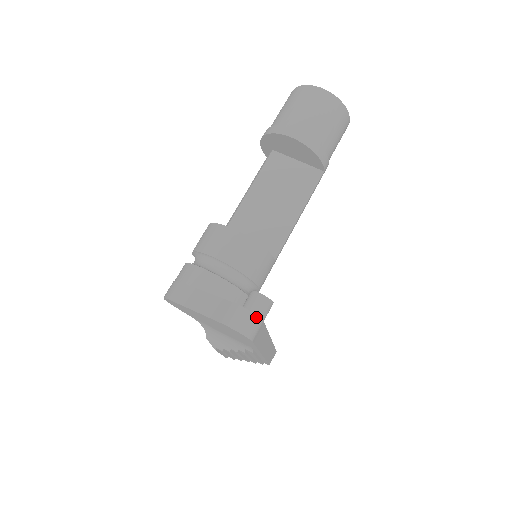
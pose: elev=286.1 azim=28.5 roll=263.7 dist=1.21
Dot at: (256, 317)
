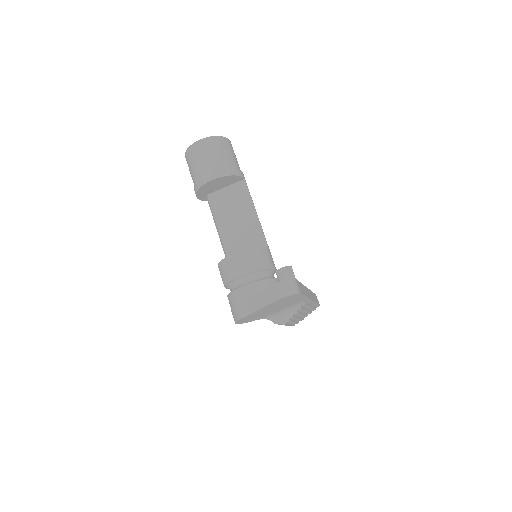
Dot at: (291, 280)
